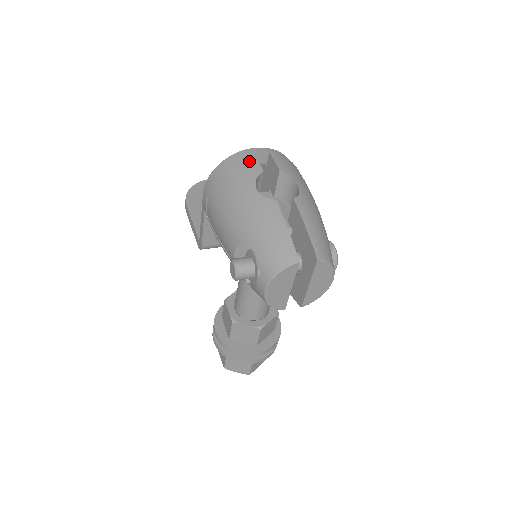
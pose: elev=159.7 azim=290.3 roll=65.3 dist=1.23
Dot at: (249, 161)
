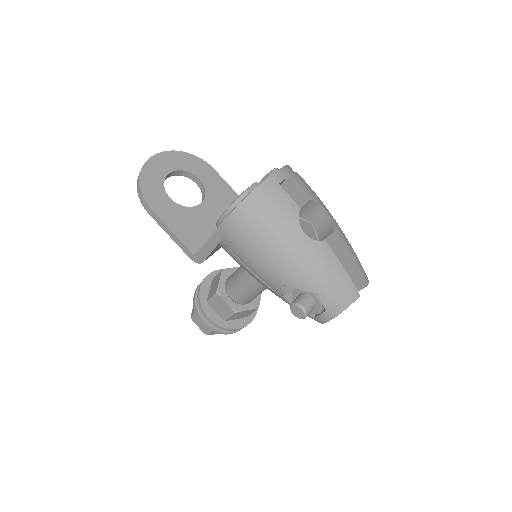
Dot at: (281, 197)
